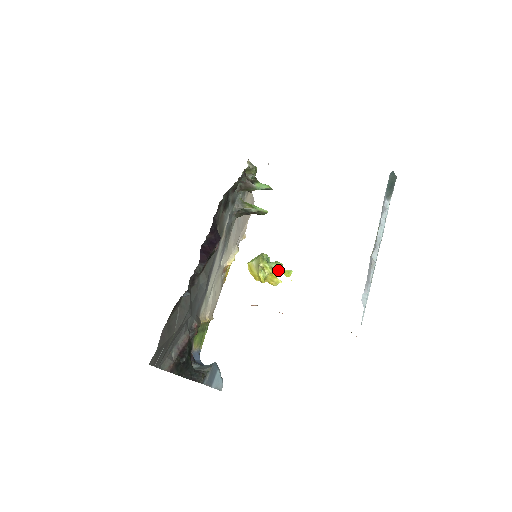
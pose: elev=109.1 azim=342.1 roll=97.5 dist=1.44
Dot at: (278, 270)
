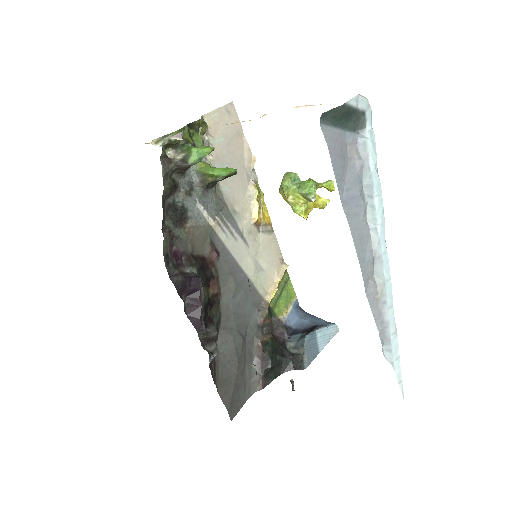
Dot at: (311, 200)
